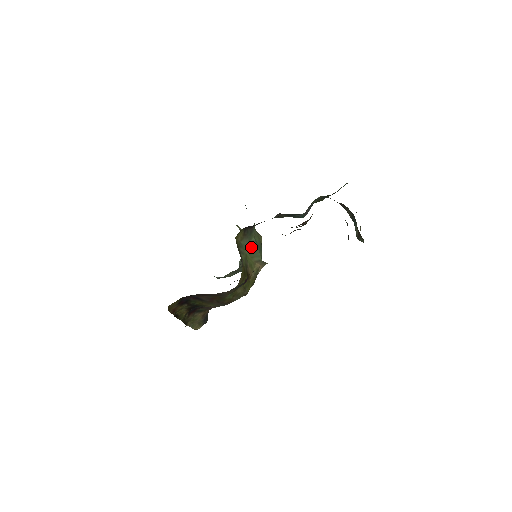
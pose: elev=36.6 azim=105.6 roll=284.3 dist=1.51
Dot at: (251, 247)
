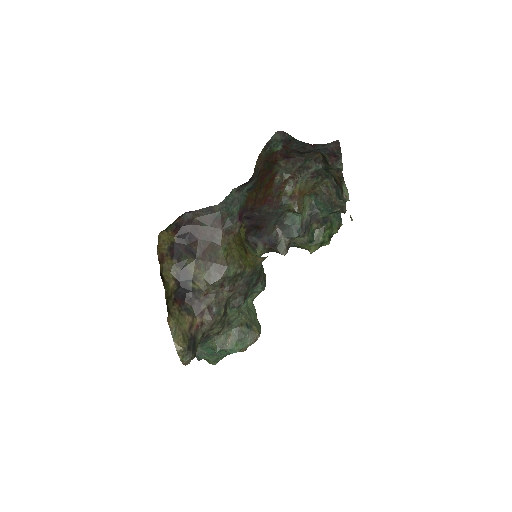
Dot at: occluded
